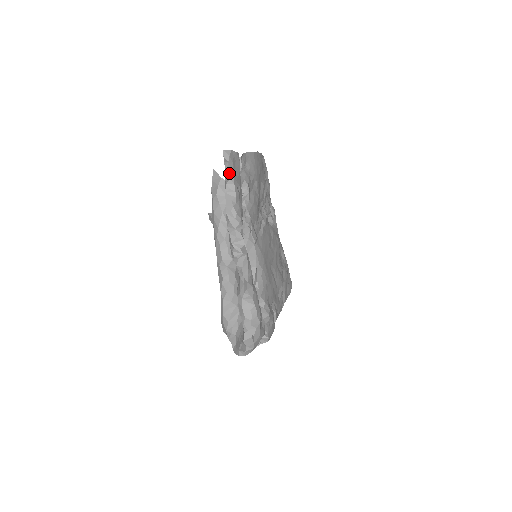
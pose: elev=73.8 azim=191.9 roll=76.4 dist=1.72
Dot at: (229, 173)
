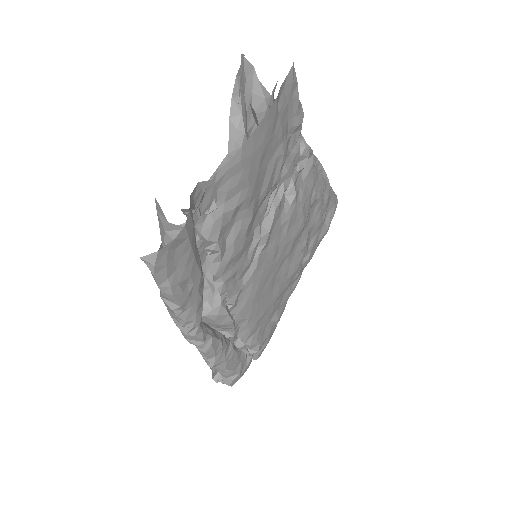
Dot at: (159, 287)
